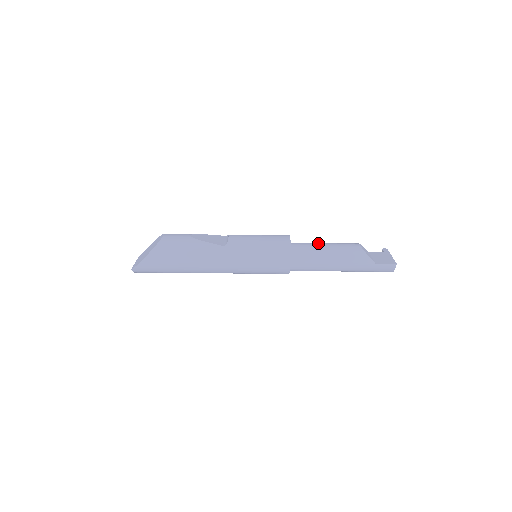
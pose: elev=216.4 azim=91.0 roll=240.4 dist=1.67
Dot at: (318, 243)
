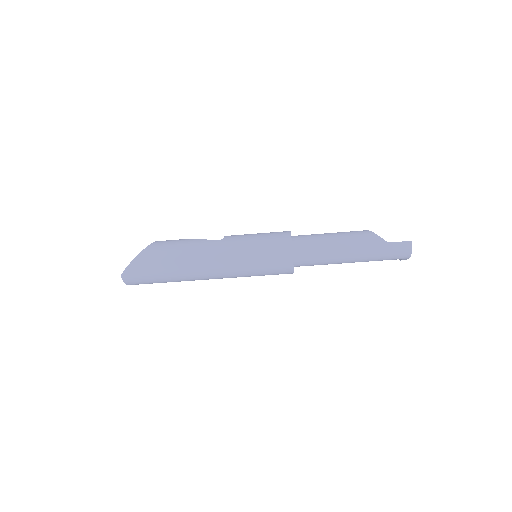
Dot at: occluded
